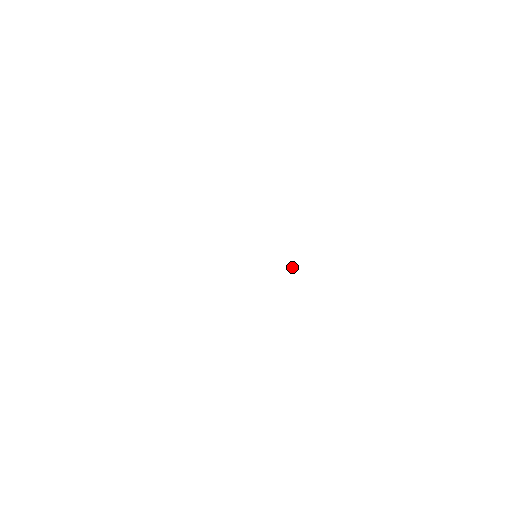
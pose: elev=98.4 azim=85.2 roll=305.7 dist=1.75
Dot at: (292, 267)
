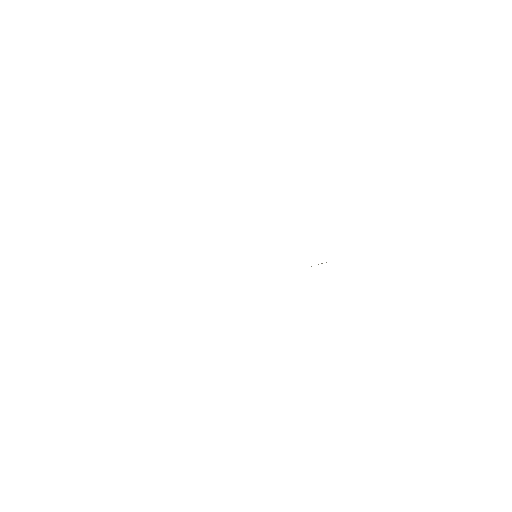
Dot at: occluded
